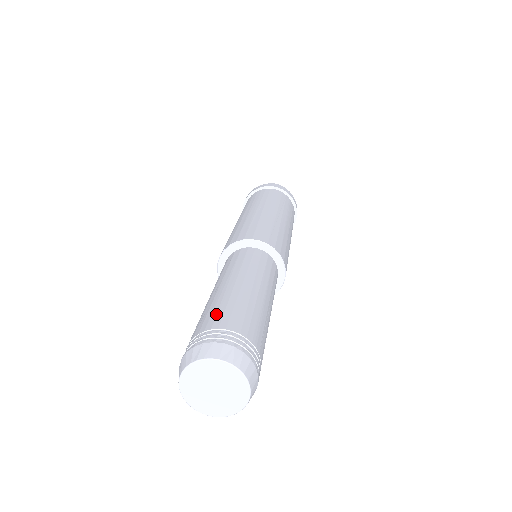
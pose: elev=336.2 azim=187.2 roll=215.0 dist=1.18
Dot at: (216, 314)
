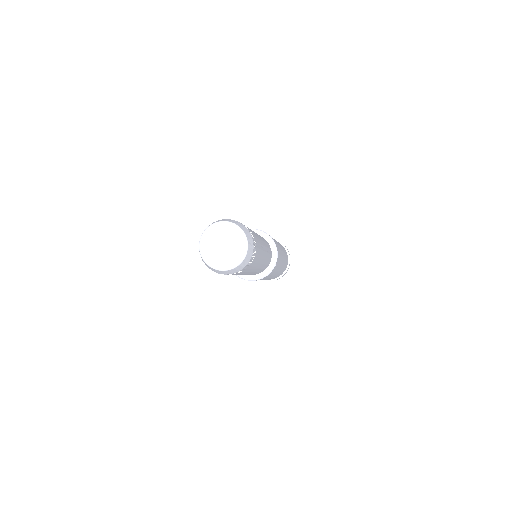
Dot at: occluded
